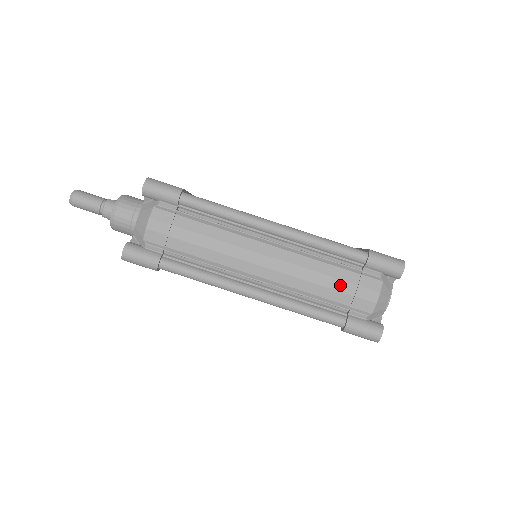
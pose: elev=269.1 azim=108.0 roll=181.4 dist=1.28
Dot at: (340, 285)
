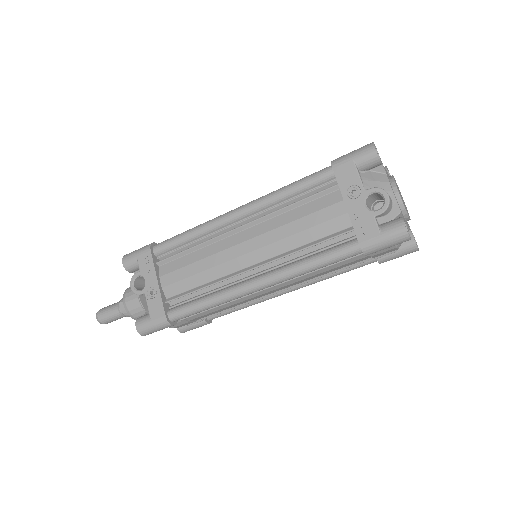
Dot at: (353, 263)
